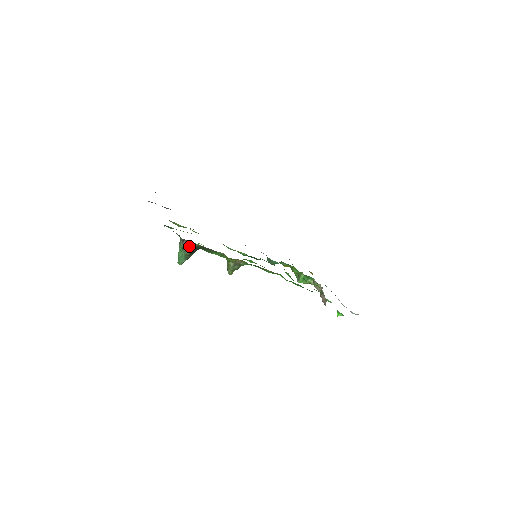
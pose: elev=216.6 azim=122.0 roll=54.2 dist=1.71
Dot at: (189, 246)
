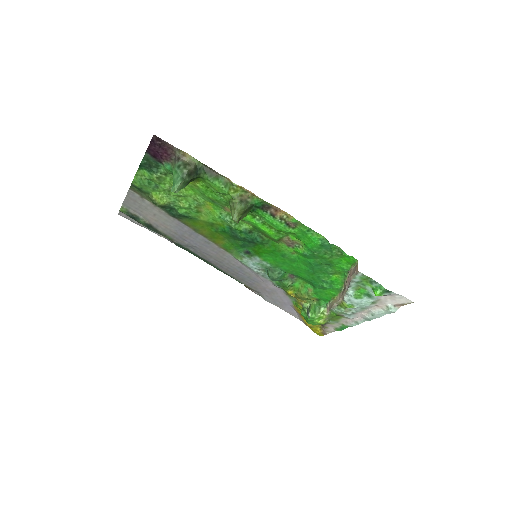
Dot at: (186, 163)
